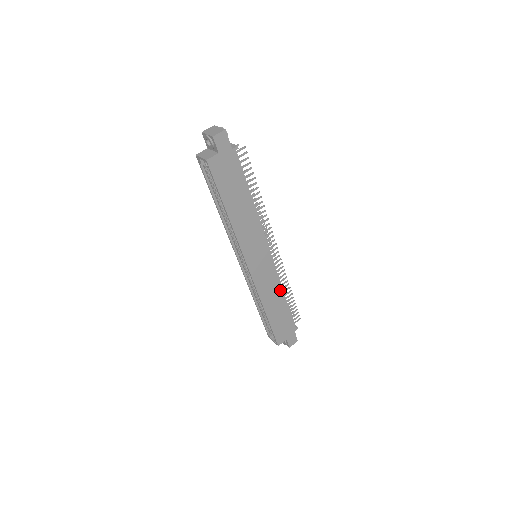
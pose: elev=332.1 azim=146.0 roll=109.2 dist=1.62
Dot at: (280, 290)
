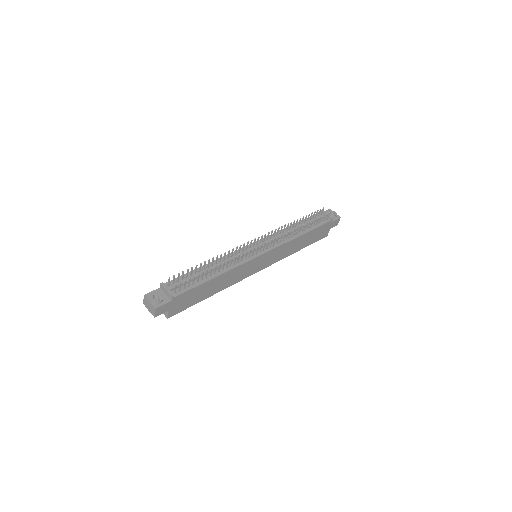
Dot at: (294, 240)
